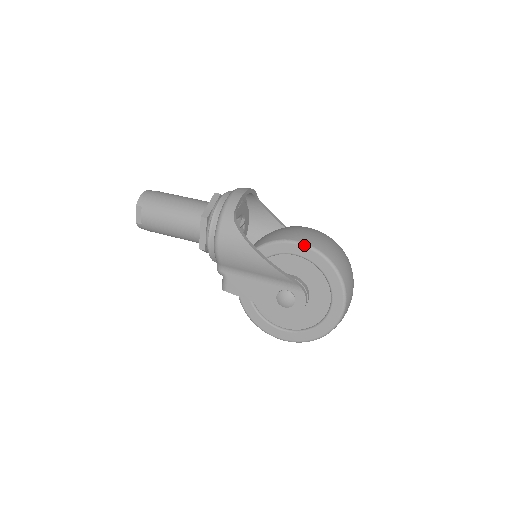
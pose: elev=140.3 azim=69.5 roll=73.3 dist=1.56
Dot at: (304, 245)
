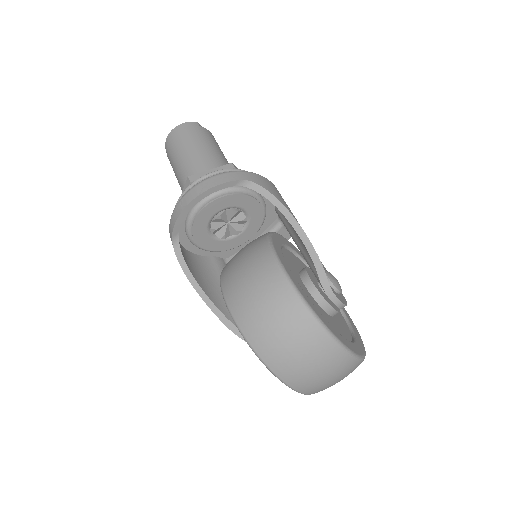
Dot at: occluded
